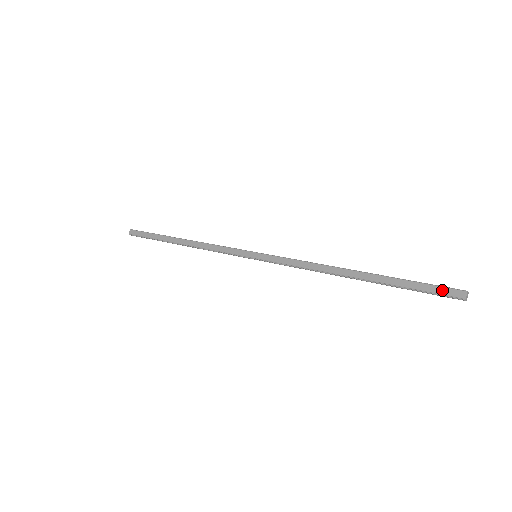
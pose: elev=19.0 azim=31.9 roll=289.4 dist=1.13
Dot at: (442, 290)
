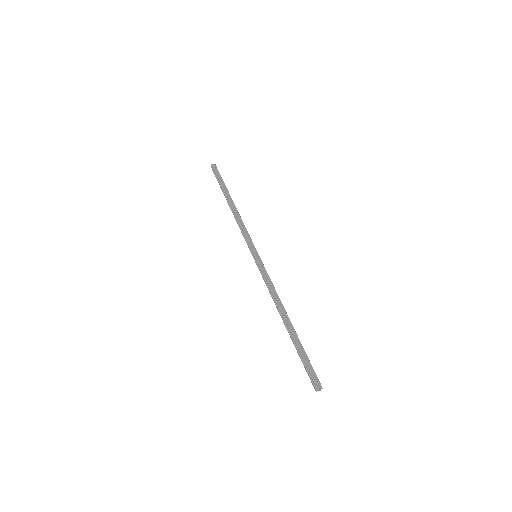
Dot at: (314, 374)
